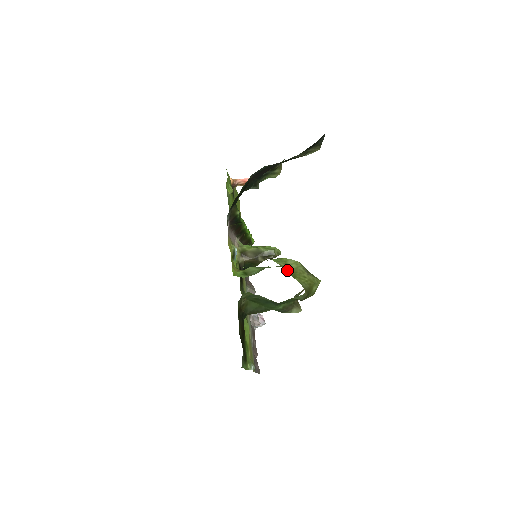
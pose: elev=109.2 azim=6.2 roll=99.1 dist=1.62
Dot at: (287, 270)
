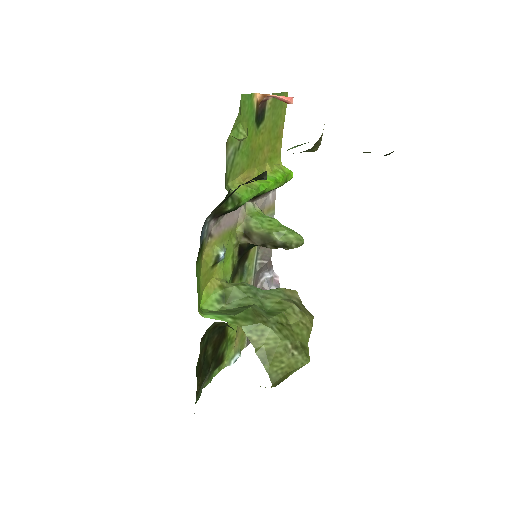
Dot at: (258, 349)
